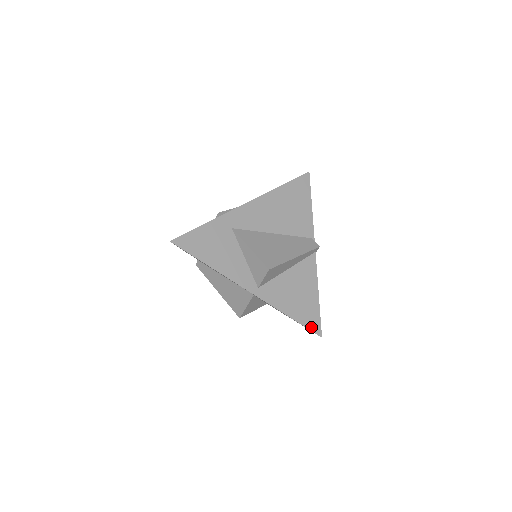
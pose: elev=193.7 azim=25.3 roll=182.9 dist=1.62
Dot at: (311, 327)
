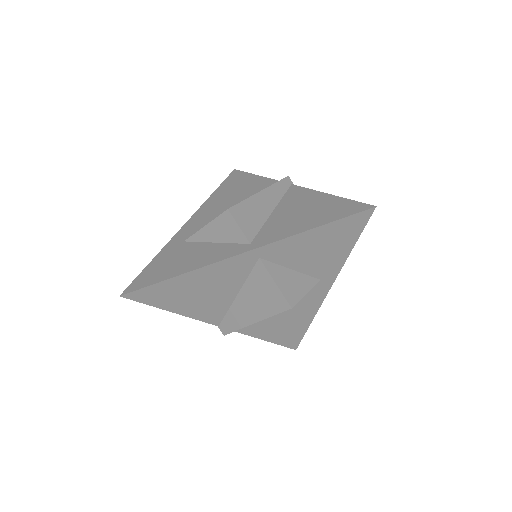
Dot at: (351, 213)
